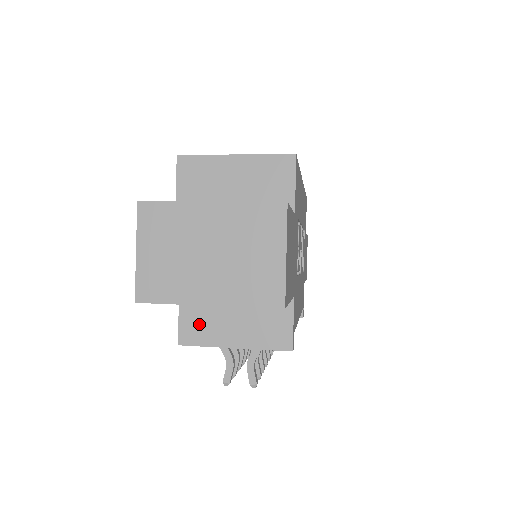
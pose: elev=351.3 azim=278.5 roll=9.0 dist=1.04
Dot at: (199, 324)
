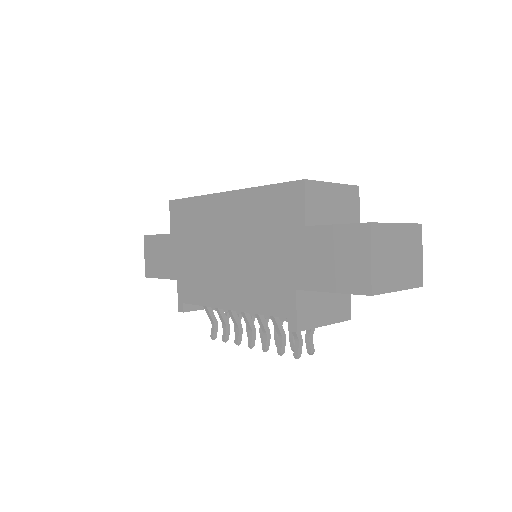
Dot at: (308, 312)
